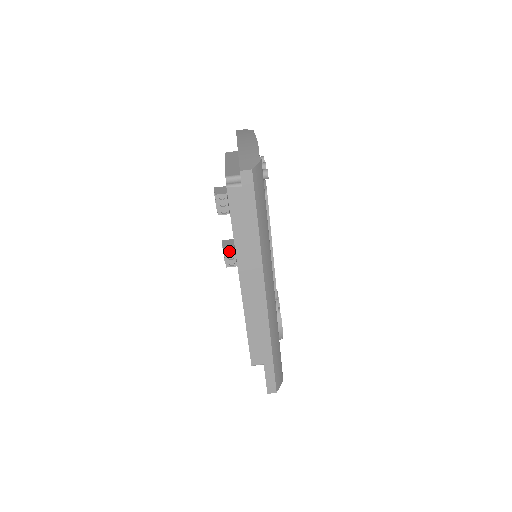
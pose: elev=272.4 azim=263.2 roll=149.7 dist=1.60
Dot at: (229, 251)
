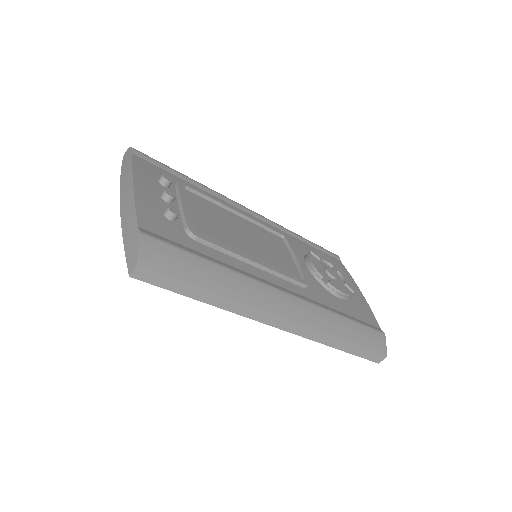
Dot at: occluded
